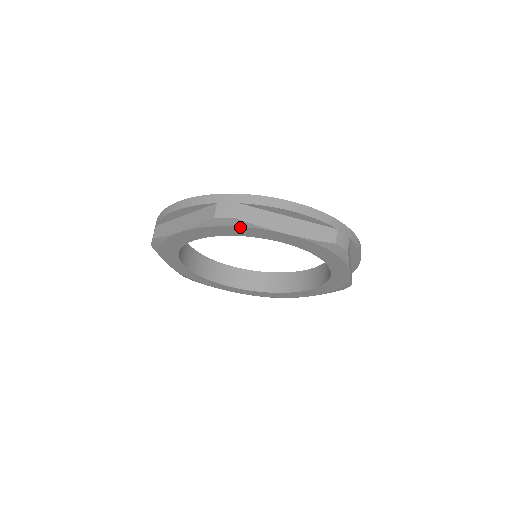
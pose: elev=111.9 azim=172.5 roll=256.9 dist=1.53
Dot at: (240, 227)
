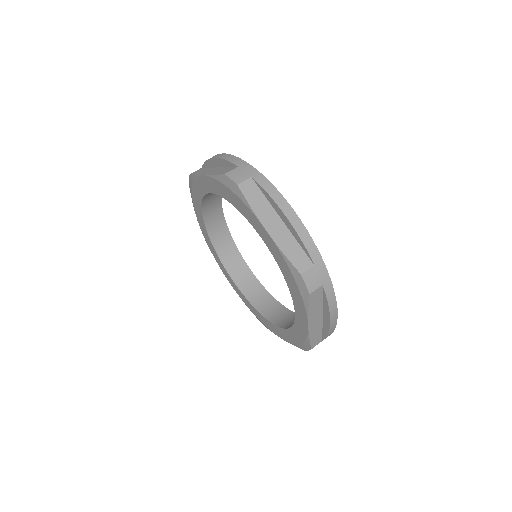
Dot at: (237, 197)
